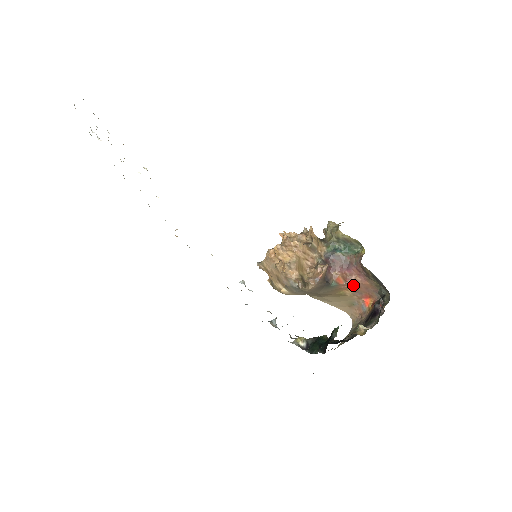
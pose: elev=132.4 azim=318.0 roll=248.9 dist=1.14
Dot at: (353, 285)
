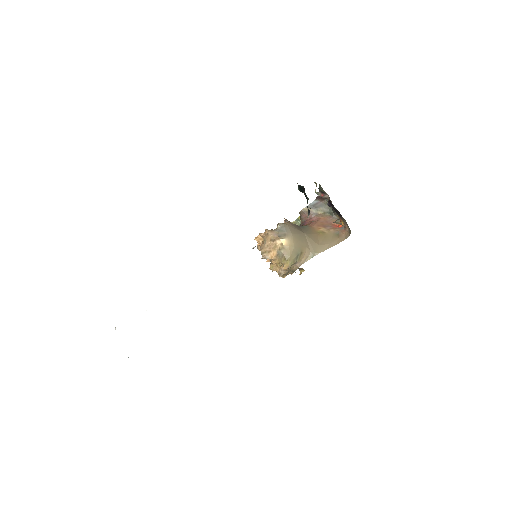
Dot at: (316, 224)
